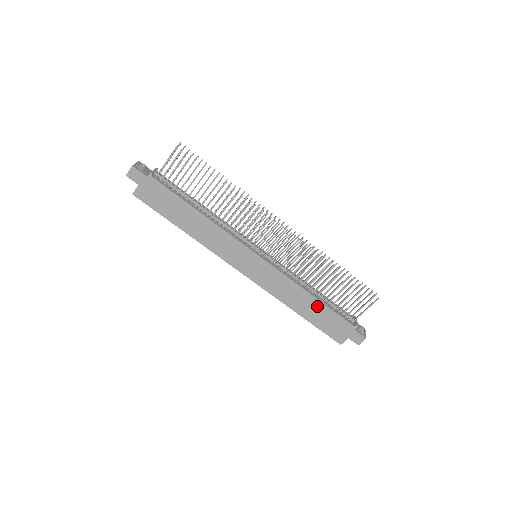
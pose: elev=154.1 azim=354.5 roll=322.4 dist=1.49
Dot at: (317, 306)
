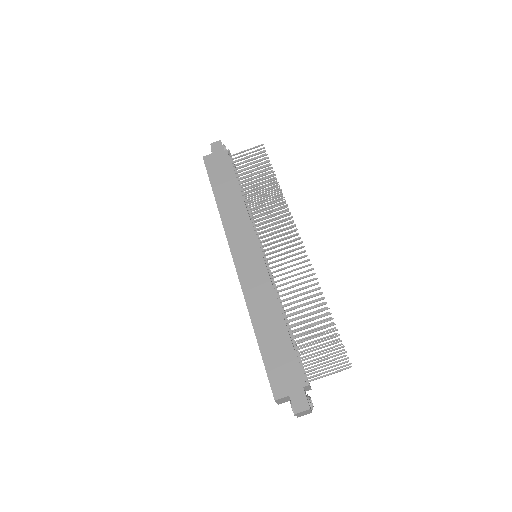
Dot at: (280, 332)
